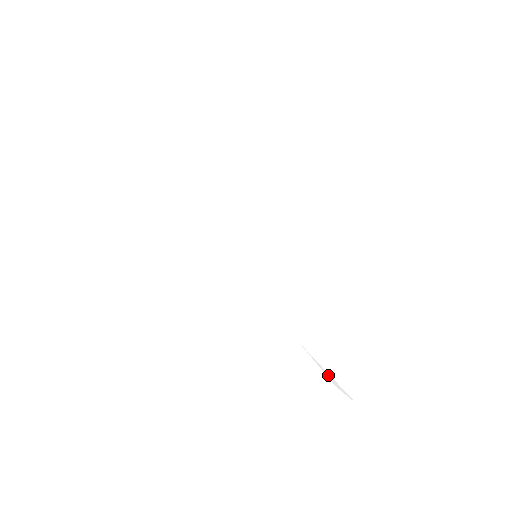
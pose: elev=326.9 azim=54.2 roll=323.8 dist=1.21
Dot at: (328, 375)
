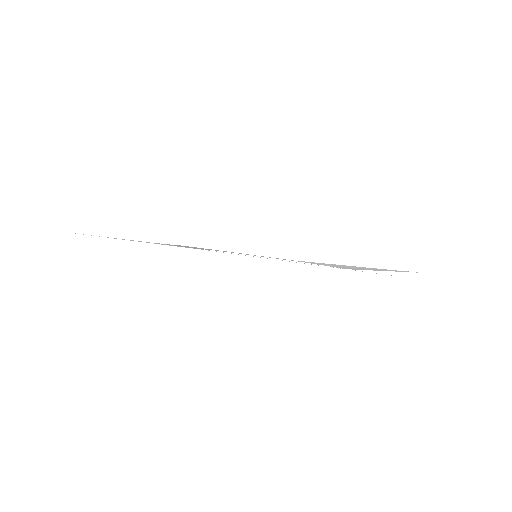
Dot at: (384, 273)
